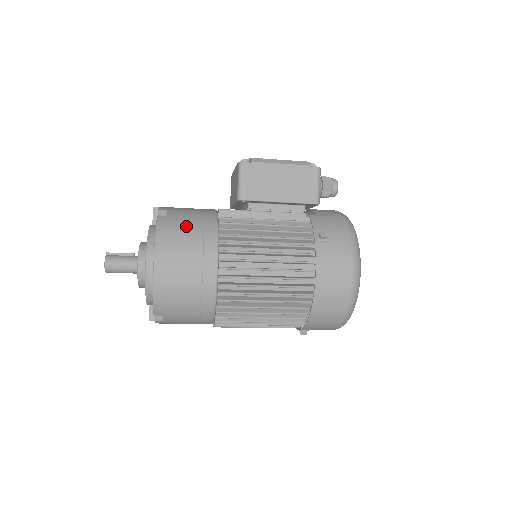
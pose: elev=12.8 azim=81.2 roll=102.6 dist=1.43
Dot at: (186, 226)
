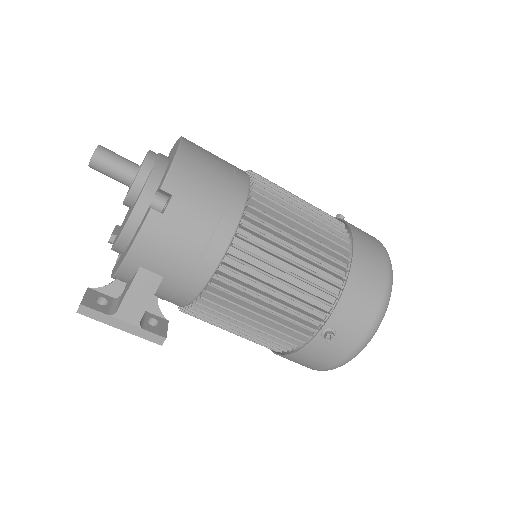
Dot at: occluded
